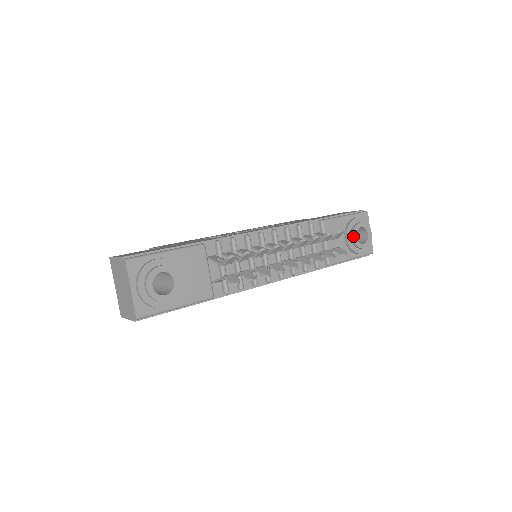
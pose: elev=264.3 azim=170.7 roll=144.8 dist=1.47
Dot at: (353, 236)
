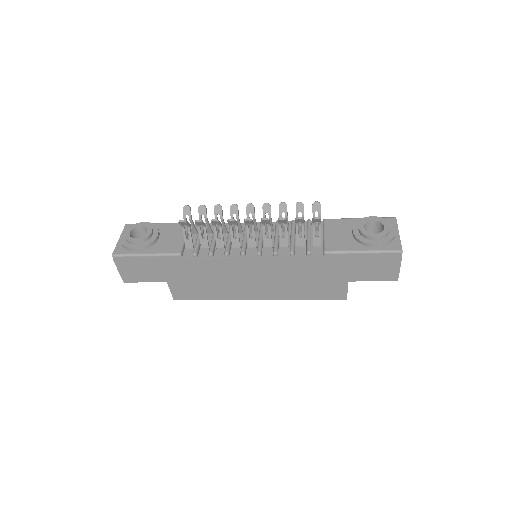
Dot at: (359, 226)
